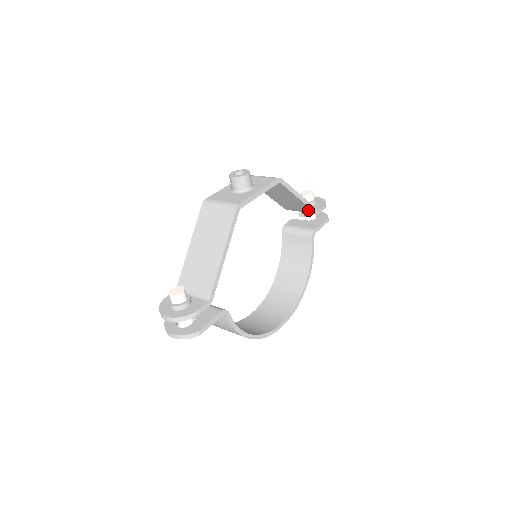
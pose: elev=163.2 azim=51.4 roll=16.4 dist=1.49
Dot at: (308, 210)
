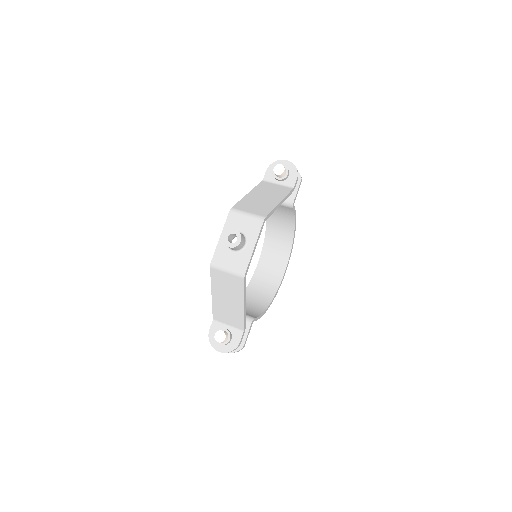
Dot at: occluded
